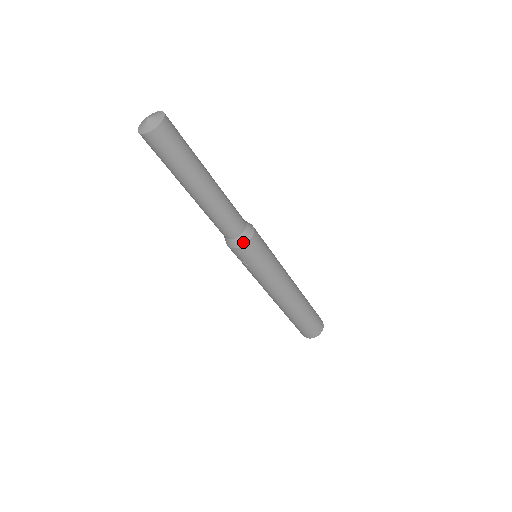
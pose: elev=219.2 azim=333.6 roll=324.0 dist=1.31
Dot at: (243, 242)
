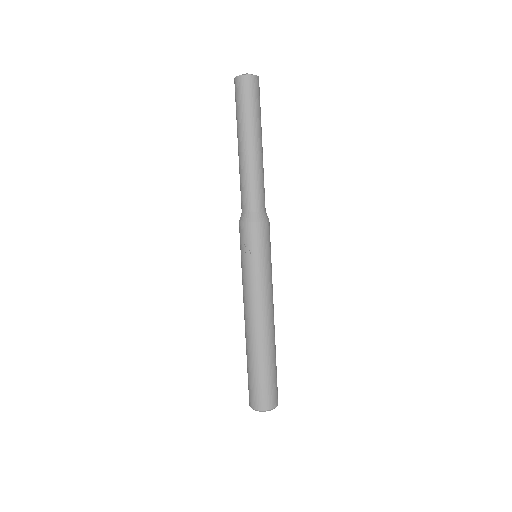
Dot at: (261, 219)
